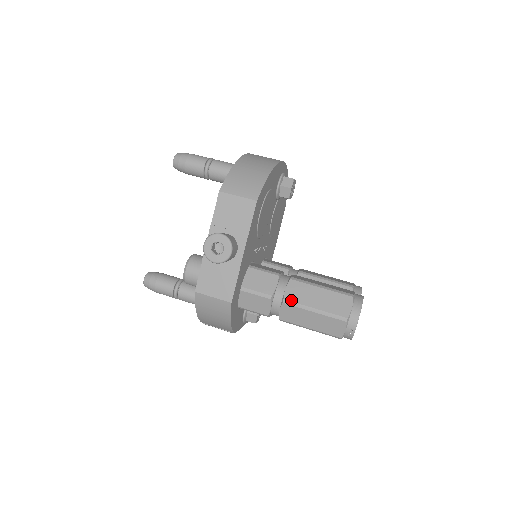
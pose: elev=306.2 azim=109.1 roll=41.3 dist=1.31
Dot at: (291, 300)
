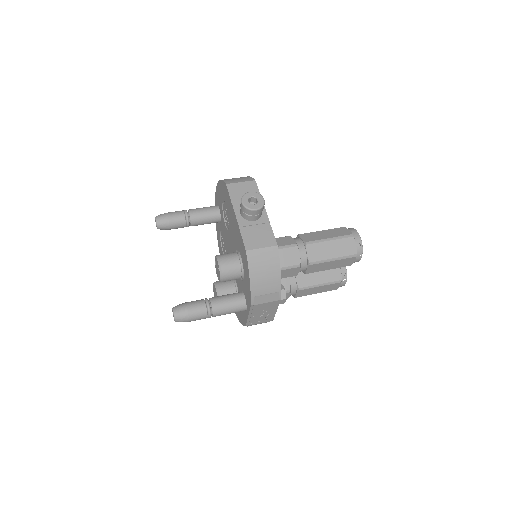
Dot at: (311, 240)
